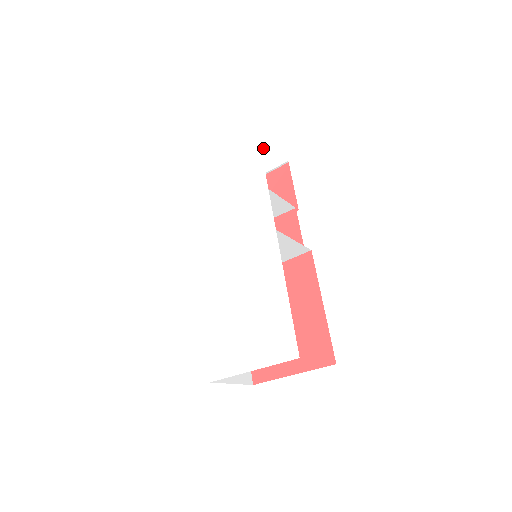
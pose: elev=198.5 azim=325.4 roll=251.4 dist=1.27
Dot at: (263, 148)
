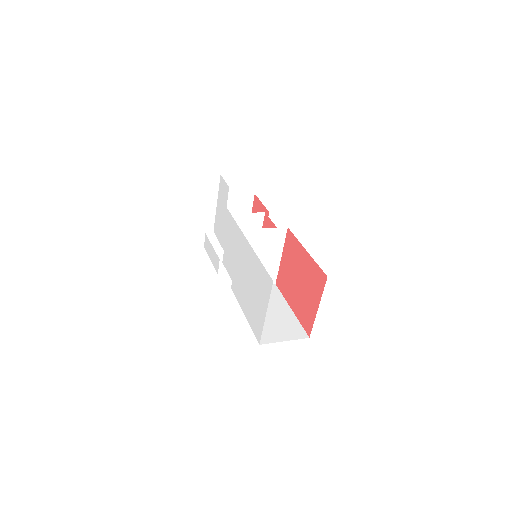
Dot at: (221, 197)
